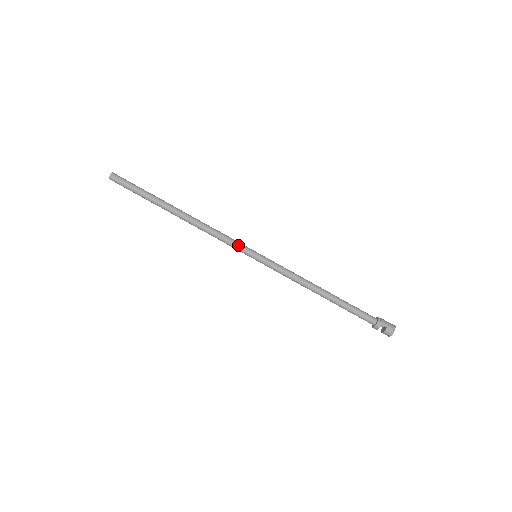
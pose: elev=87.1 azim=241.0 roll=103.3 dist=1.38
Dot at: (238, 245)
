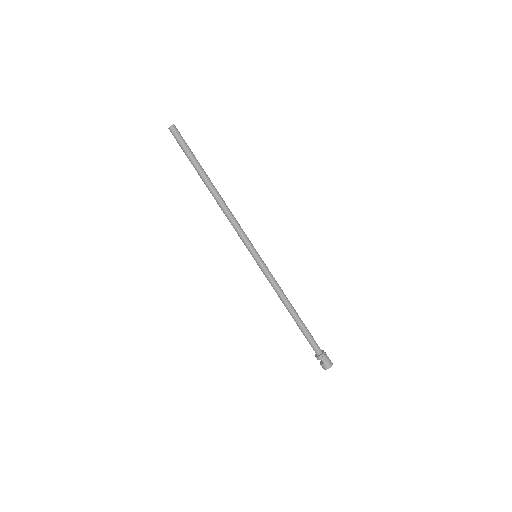
Dot at: (245, 241)
